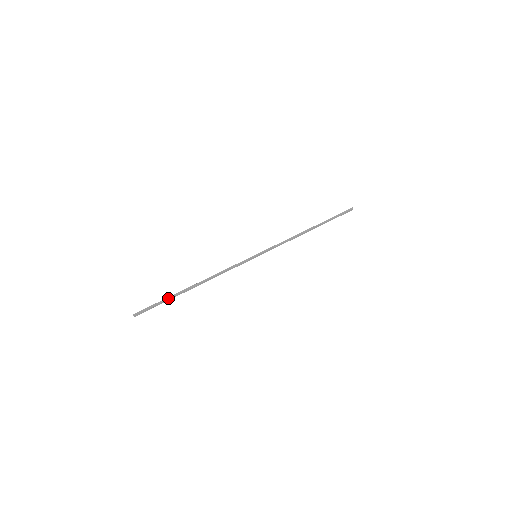
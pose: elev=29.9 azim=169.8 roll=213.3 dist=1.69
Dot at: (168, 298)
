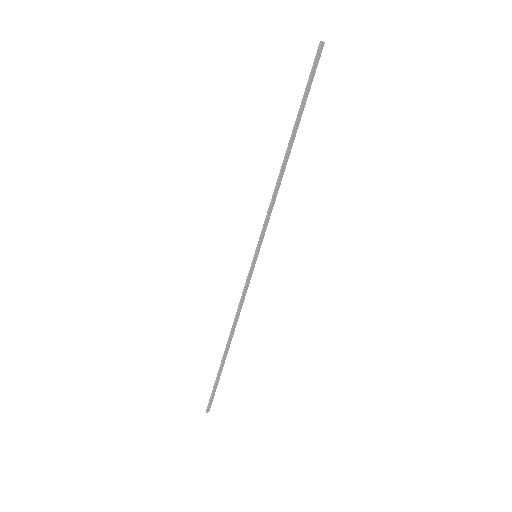
Dot at: (217, 377)
